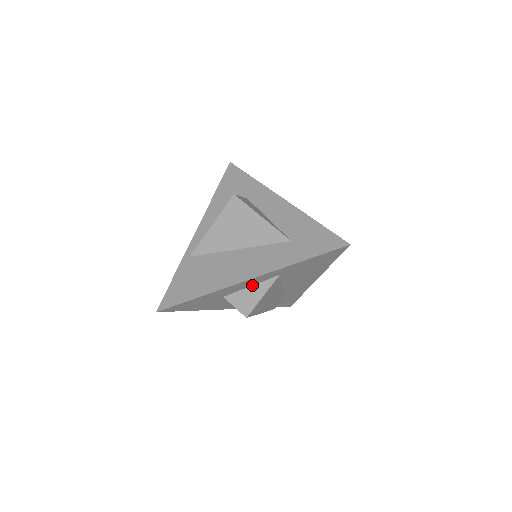
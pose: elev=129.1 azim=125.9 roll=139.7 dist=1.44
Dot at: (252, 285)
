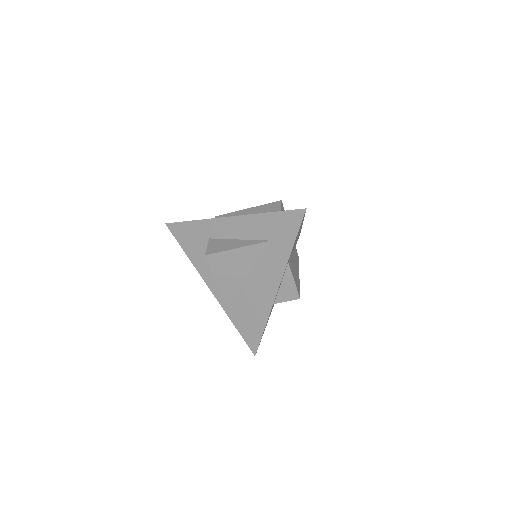
Dot at: (281, 283)
